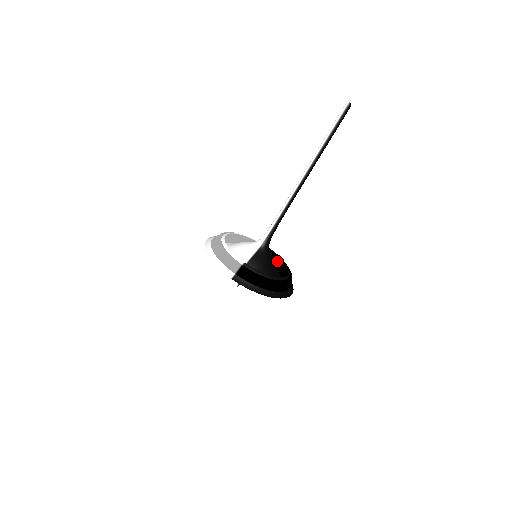
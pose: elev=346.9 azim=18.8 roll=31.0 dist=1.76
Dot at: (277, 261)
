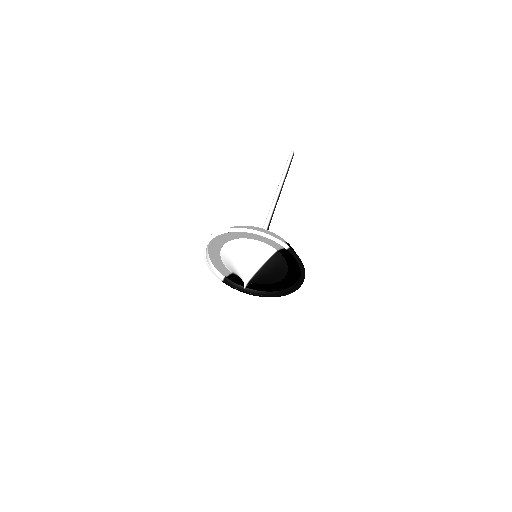
Dot at: occluded
